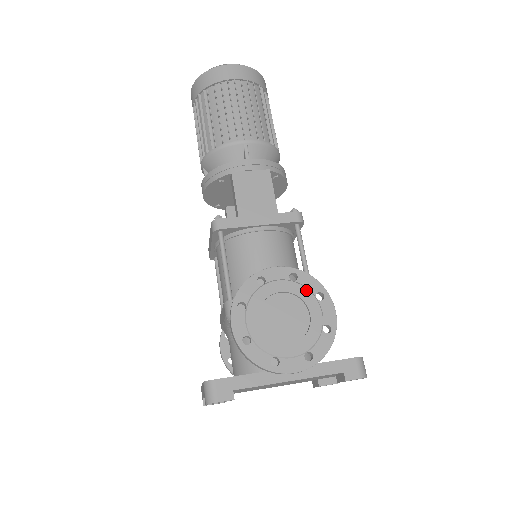
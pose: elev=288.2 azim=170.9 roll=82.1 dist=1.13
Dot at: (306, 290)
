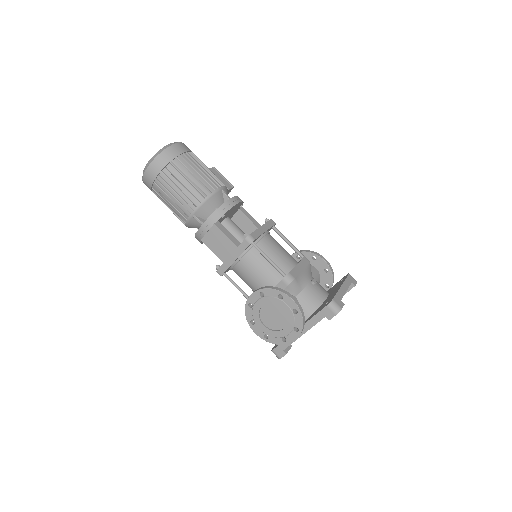
Dot at: (272, 298)
